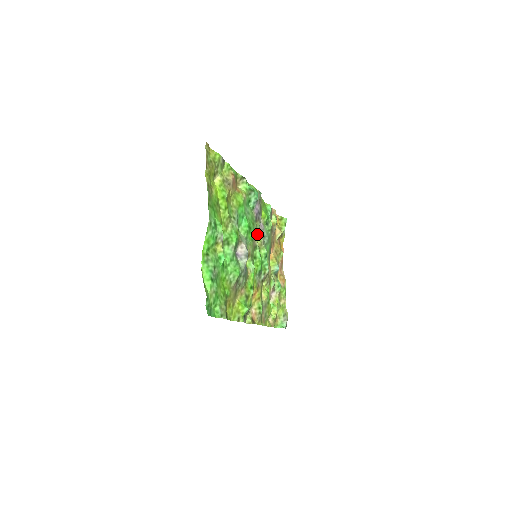
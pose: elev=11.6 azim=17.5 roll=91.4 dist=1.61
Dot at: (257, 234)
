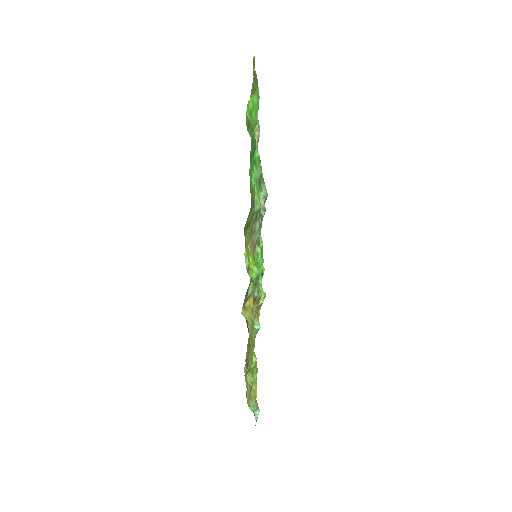
Dot at: occluded
